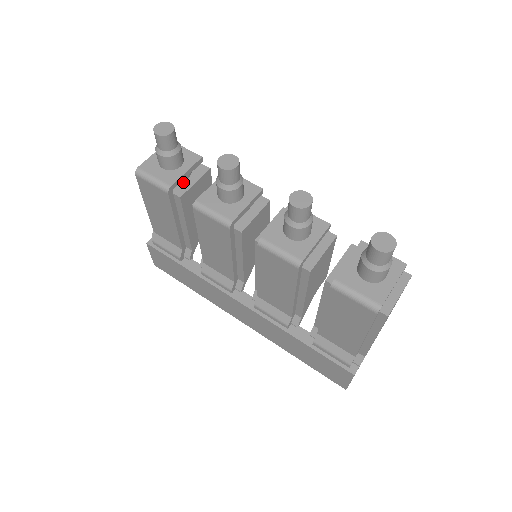
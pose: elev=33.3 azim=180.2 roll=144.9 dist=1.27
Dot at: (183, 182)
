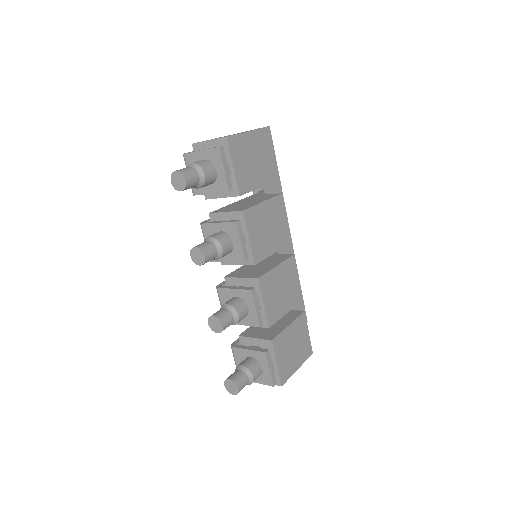
Dot at: occluded
